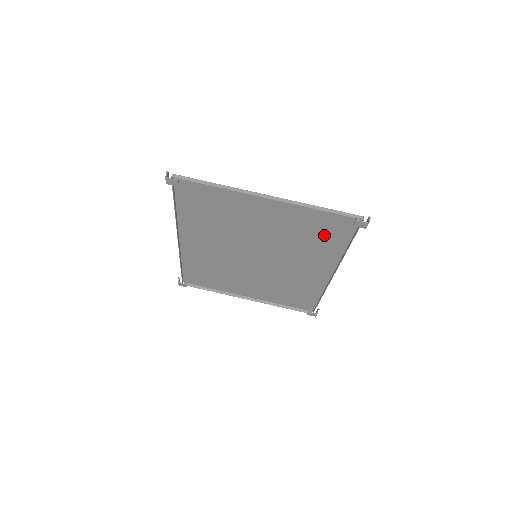
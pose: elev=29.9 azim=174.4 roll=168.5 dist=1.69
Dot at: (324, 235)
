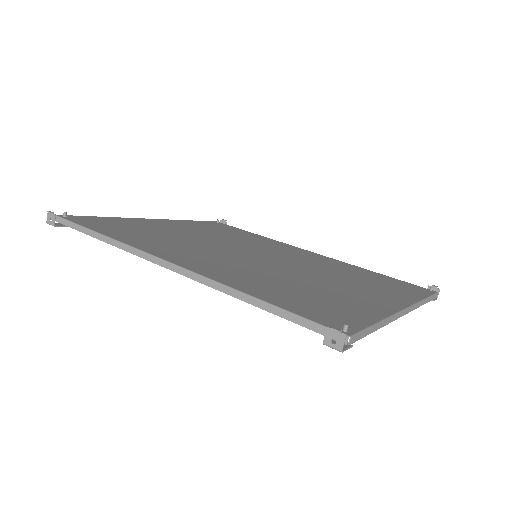
Dot at: (374, 278)
